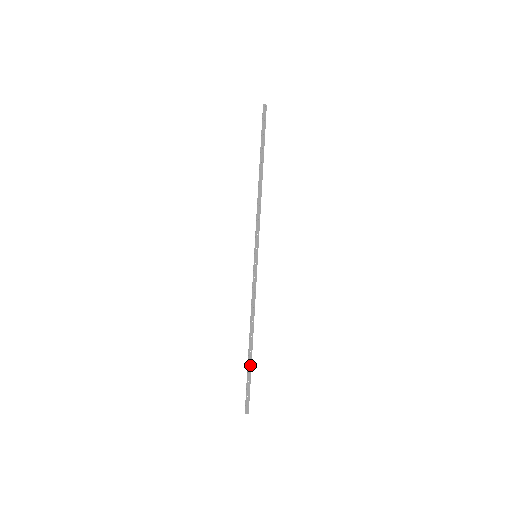
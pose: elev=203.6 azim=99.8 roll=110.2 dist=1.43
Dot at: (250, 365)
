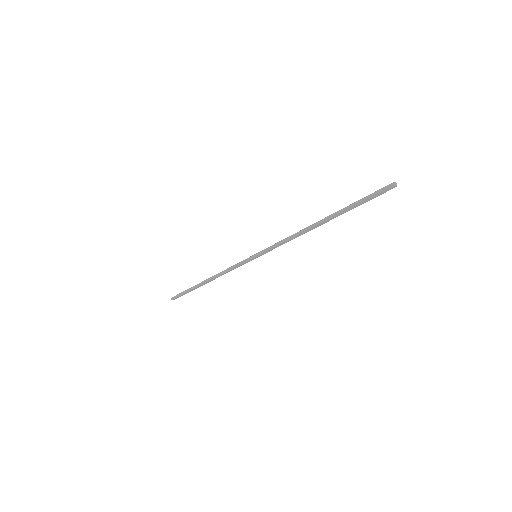
Dot at: (194, 289)
